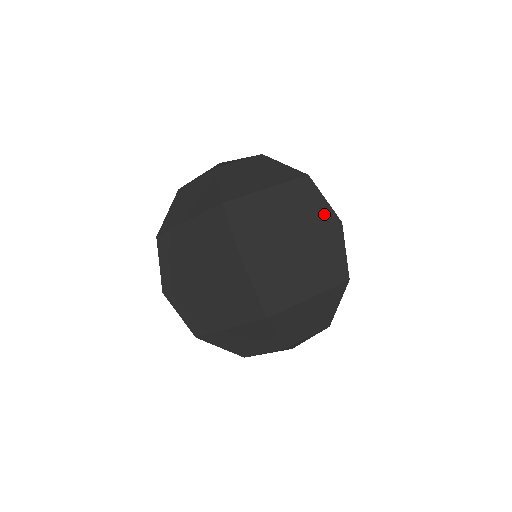
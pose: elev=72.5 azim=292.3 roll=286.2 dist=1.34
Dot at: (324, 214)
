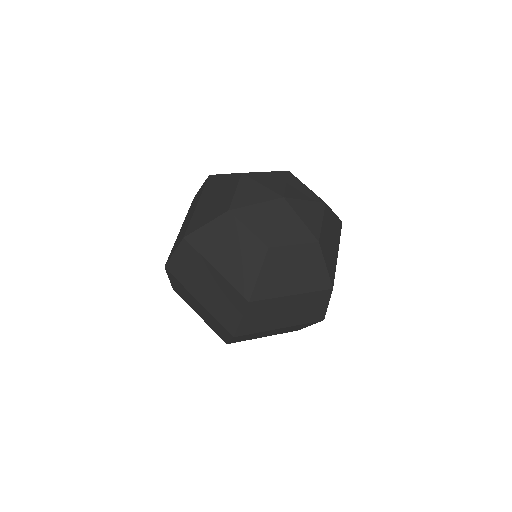
Dot at: (317, 315)
